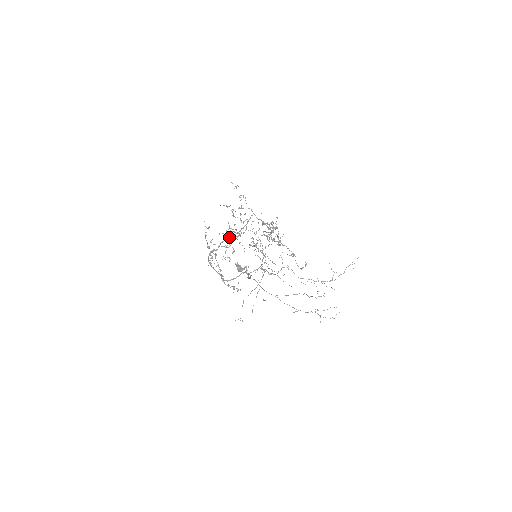
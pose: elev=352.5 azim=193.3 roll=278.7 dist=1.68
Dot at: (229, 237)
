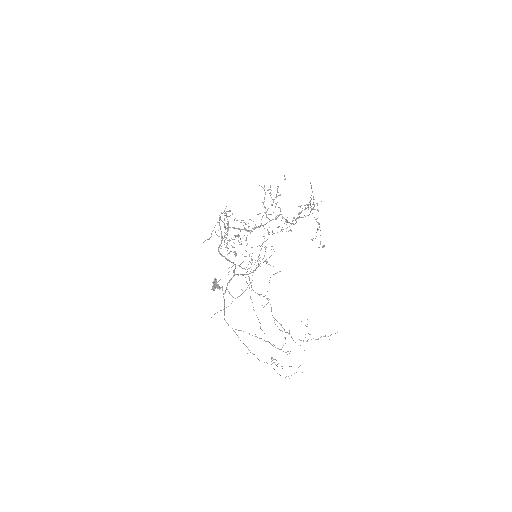
Dot at: (241, 229)
